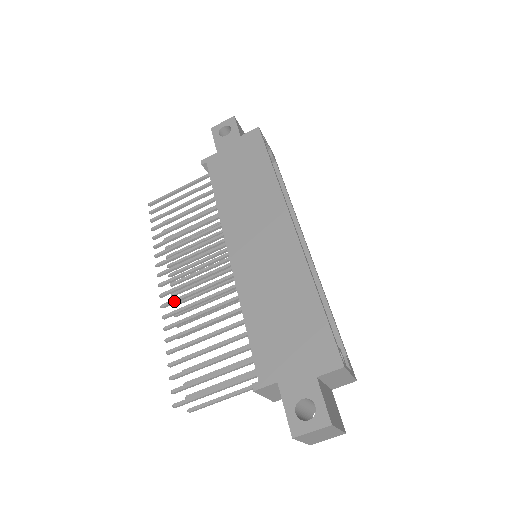
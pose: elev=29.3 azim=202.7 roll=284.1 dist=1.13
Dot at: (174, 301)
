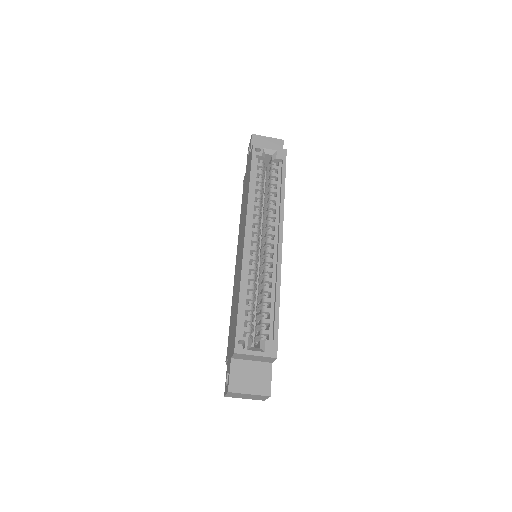
Dot at: occluded
